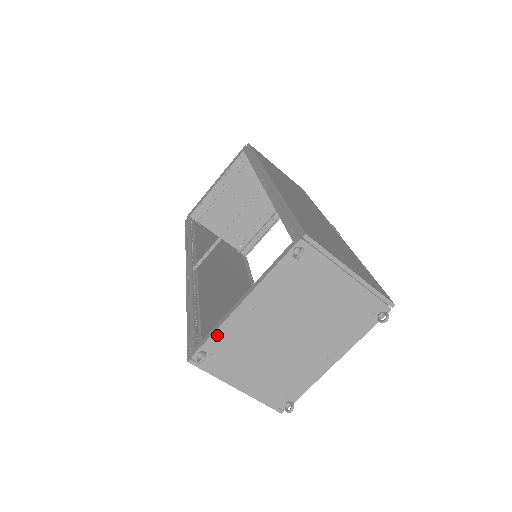
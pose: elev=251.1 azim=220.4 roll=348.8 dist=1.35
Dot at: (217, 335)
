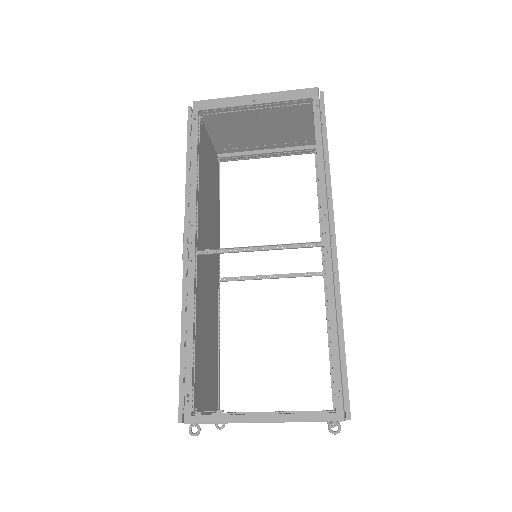
Dot at: (219, 423)
